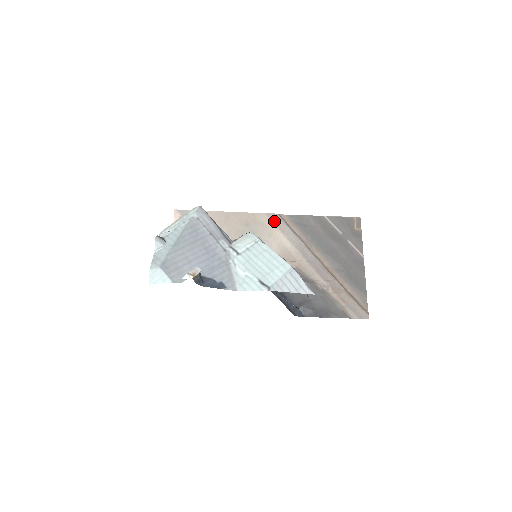
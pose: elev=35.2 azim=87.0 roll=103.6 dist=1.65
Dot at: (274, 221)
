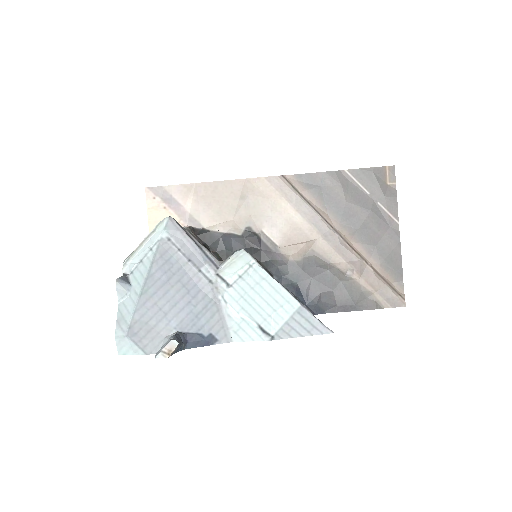
Dot at: (277, 187)
